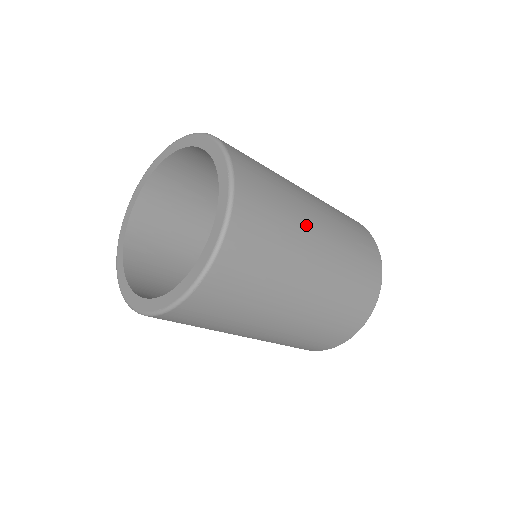
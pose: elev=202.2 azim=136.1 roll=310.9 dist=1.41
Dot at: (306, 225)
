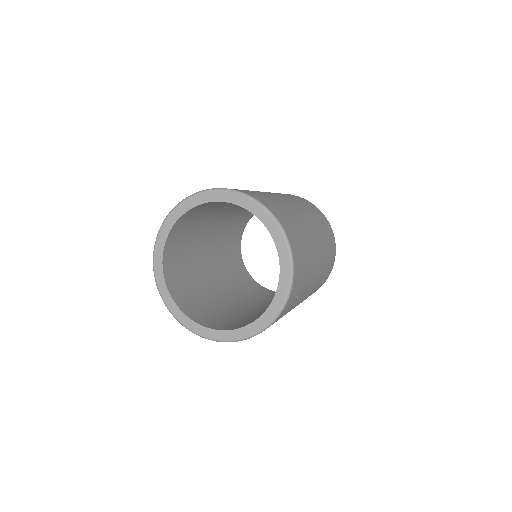
Dot at: occluded
